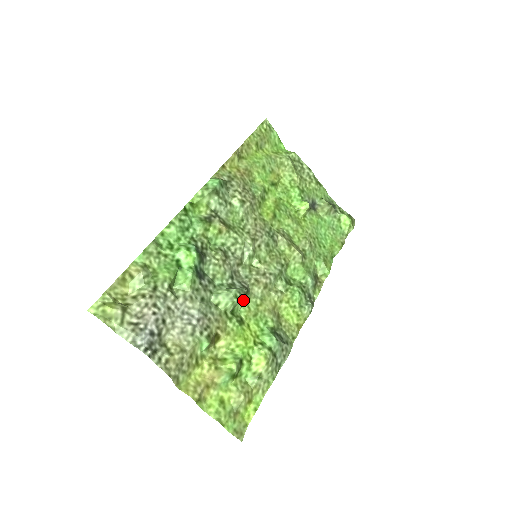
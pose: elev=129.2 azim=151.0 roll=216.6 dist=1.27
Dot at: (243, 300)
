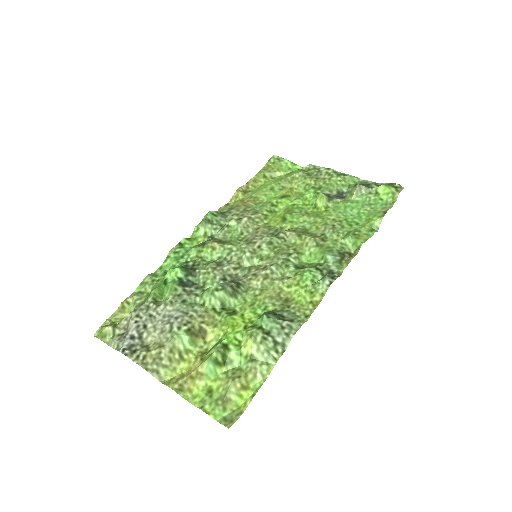
Dot at: (234, 294)
